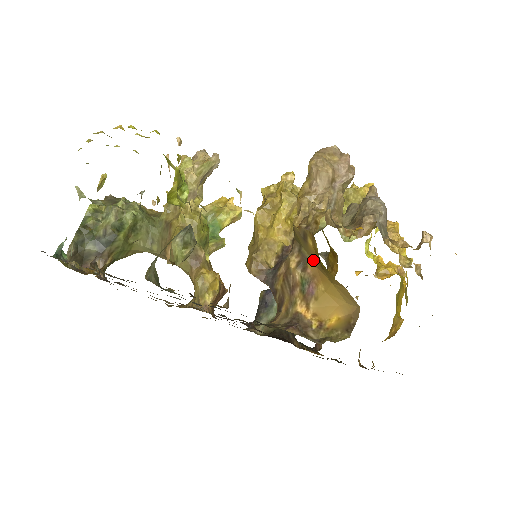
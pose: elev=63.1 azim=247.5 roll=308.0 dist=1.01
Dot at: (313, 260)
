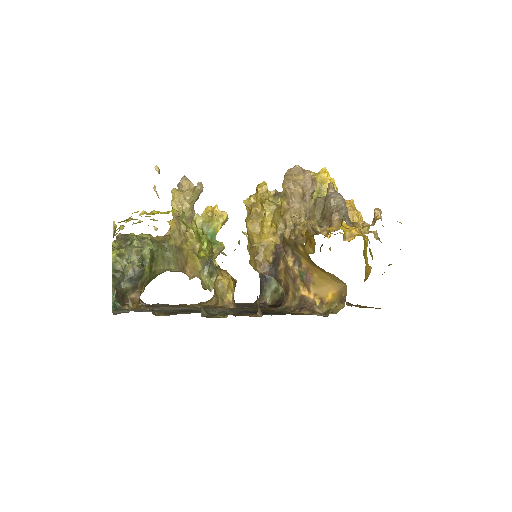
Dot at: (305, 259)
